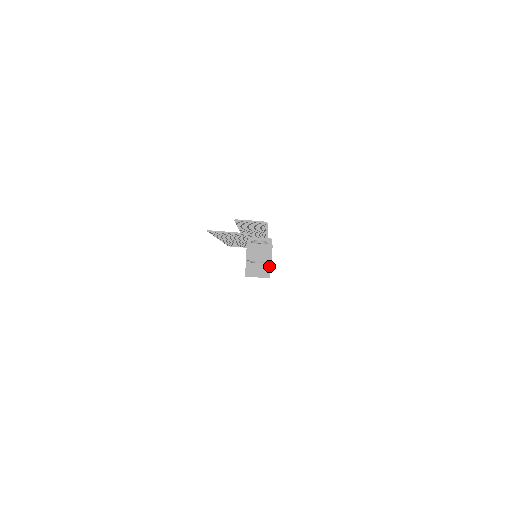
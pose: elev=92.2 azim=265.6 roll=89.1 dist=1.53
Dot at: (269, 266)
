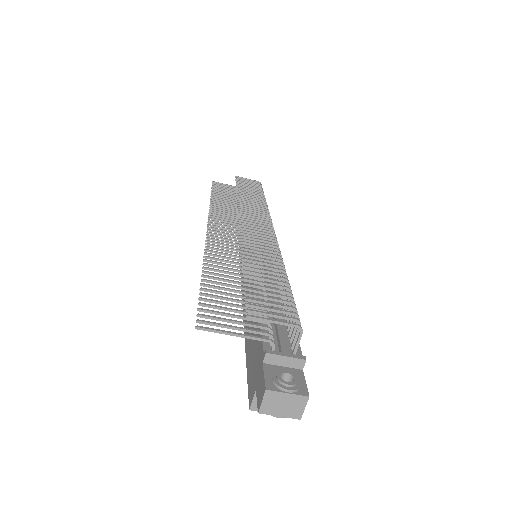
Dot at: occluded
